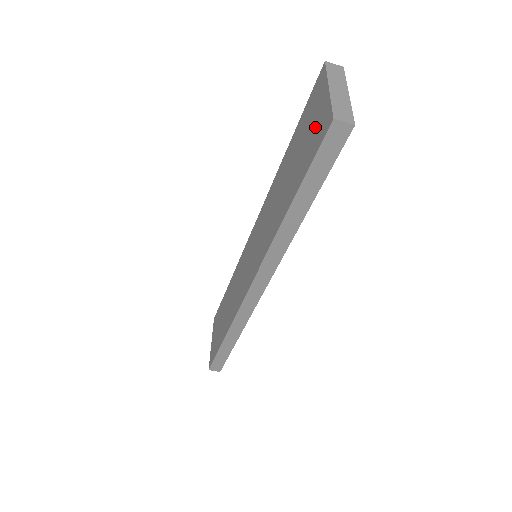
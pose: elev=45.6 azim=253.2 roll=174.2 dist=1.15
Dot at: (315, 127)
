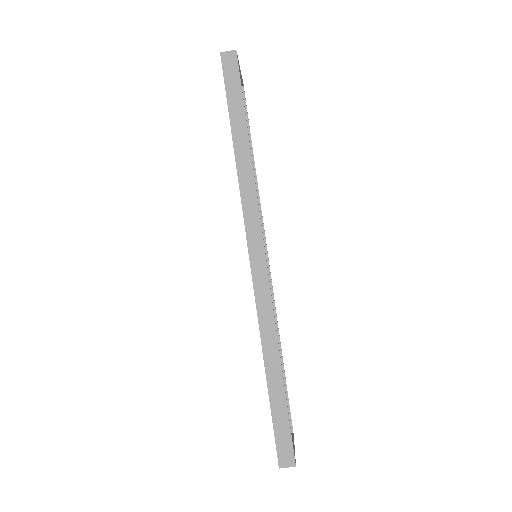
Dot at: occluded
